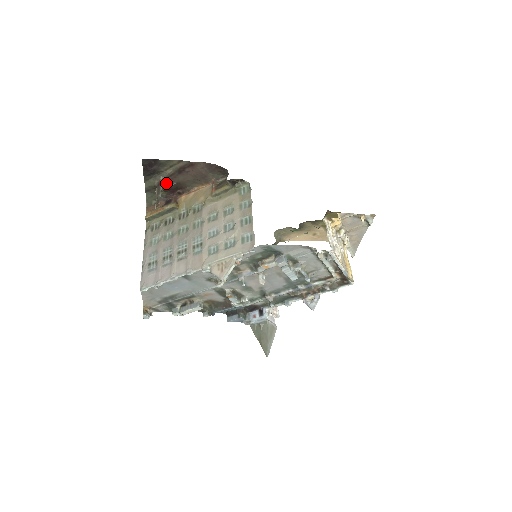
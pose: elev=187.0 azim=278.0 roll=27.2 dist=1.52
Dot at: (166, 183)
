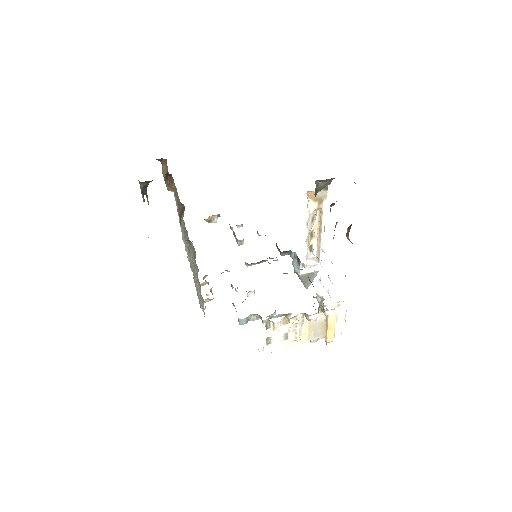
Dot at: (144, 183)
